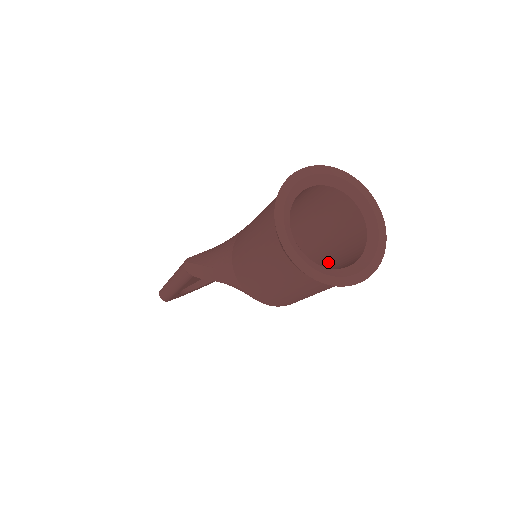
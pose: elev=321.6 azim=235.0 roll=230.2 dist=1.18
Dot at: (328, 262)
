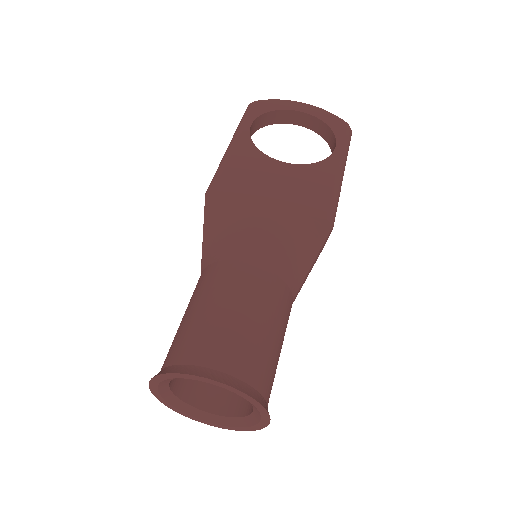
Dot at: occluded
